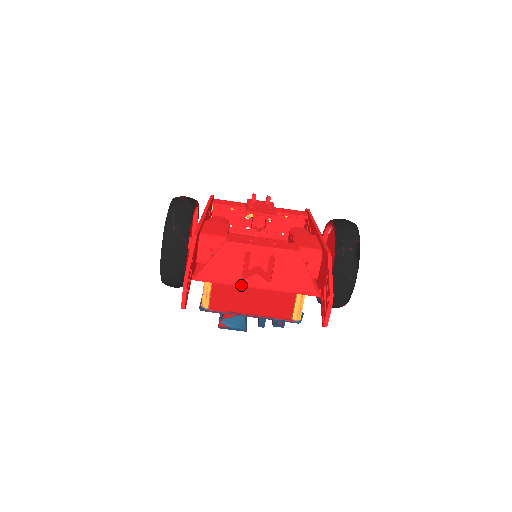
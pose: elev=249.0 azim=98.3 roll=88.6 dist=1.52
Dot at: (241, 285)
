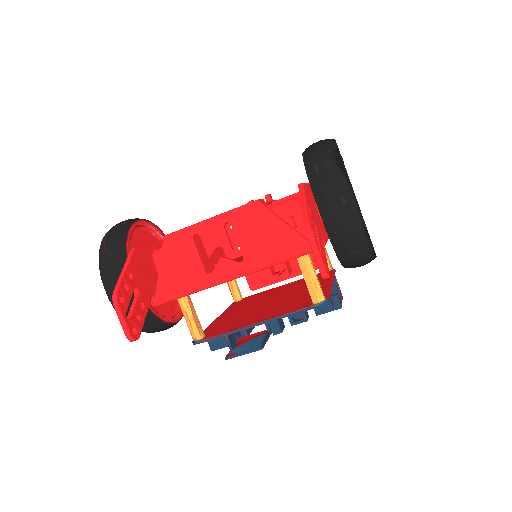
Dot at: (211, 284)
